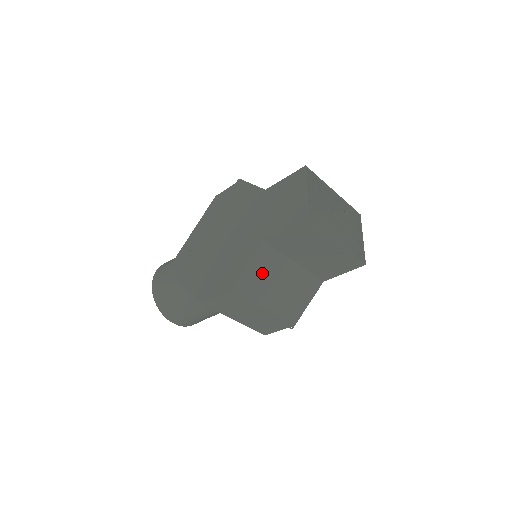
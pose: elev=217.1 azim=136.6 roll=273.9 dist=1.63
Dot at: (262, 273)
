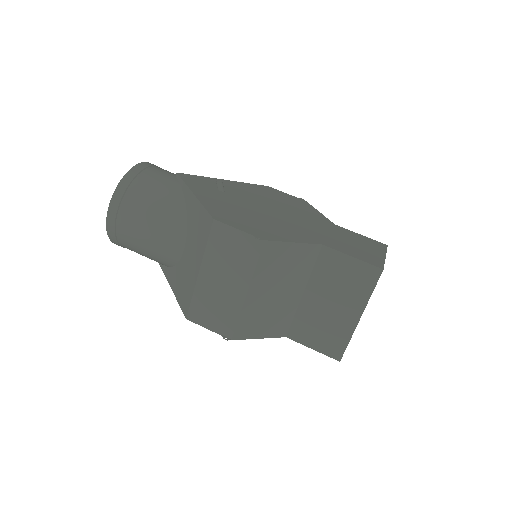
Dot at: (288, 264)
